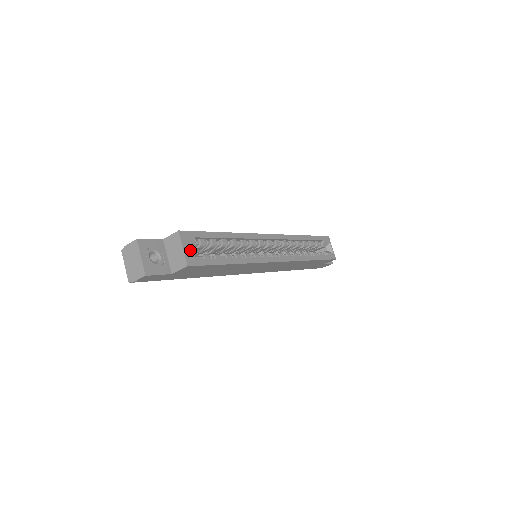
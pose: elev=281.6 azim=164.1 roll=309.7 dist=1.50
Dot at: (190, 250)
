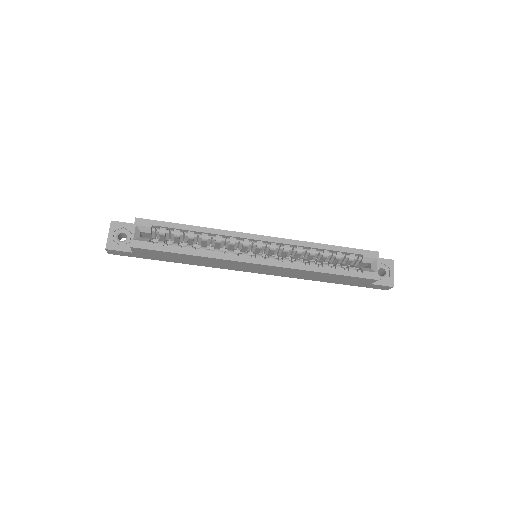
Dot at: (157, 236)
